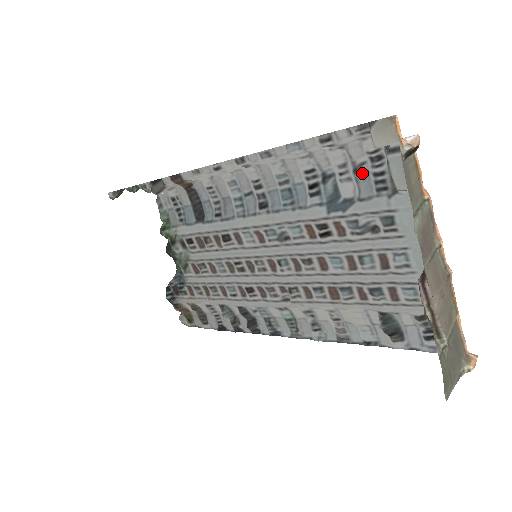
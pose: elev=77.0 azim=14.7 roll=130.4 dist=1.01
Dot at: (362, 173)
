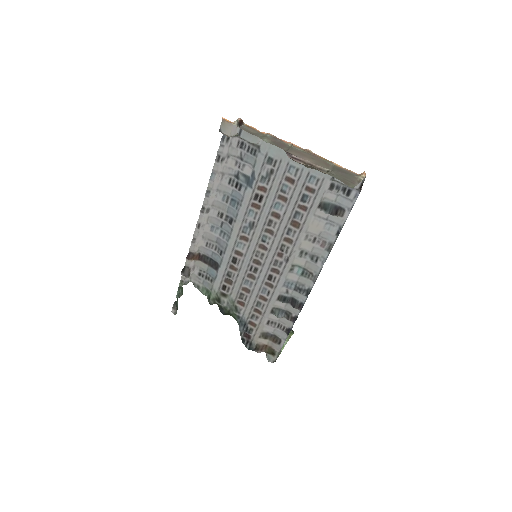
Dot at: (244, 157)
